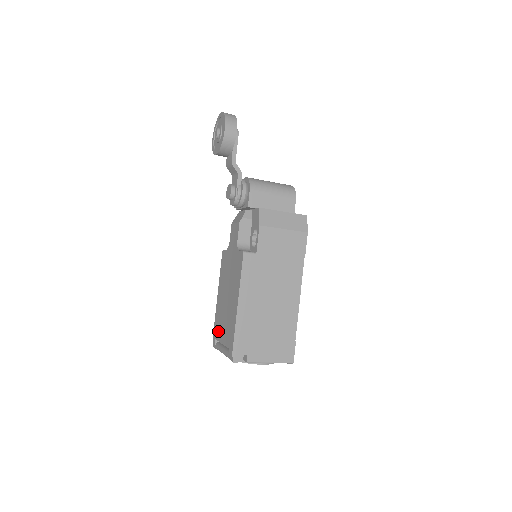
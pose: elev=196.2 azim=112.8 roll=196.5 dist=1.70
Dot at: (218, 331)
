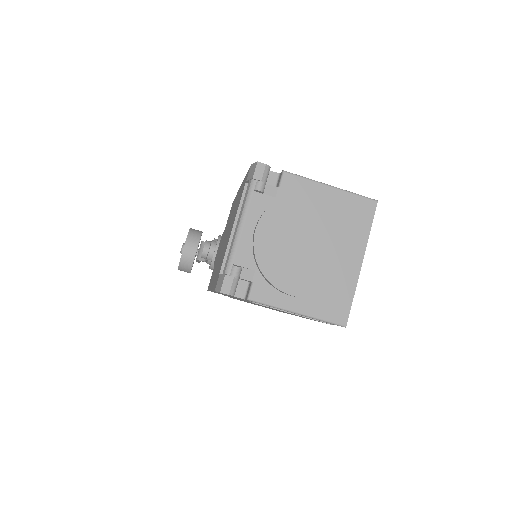
Dot at: (222, 259)
